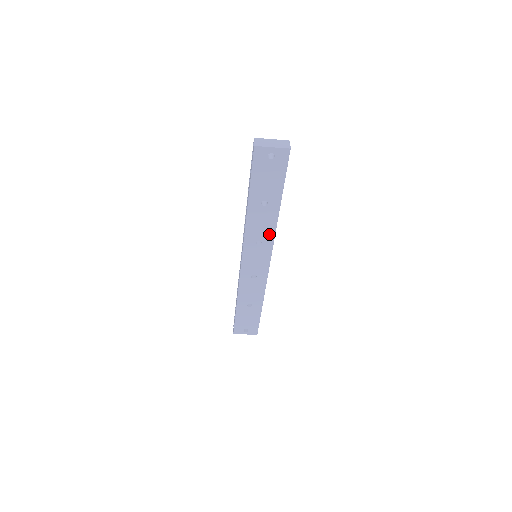
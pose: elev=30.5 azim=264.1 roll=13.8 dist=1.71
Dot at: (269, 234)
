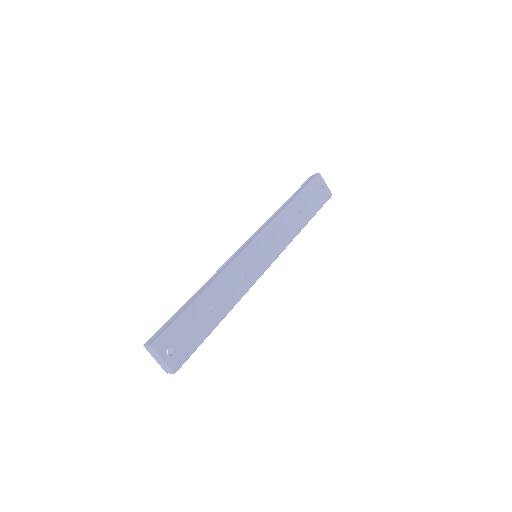
Dot at: (286, 240)
